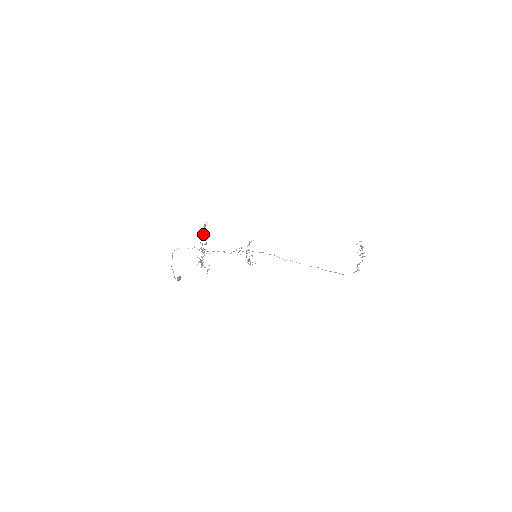
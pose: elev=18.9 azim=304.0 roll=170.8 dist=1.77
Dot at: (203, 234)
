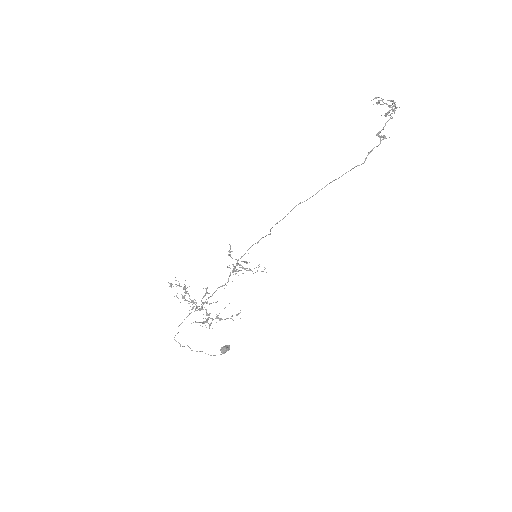
Dot at: occluded
